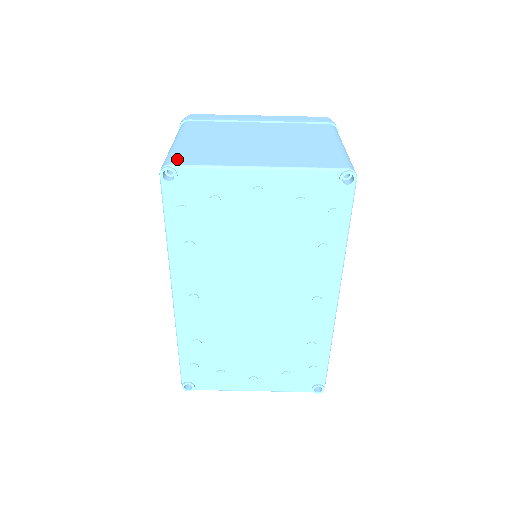
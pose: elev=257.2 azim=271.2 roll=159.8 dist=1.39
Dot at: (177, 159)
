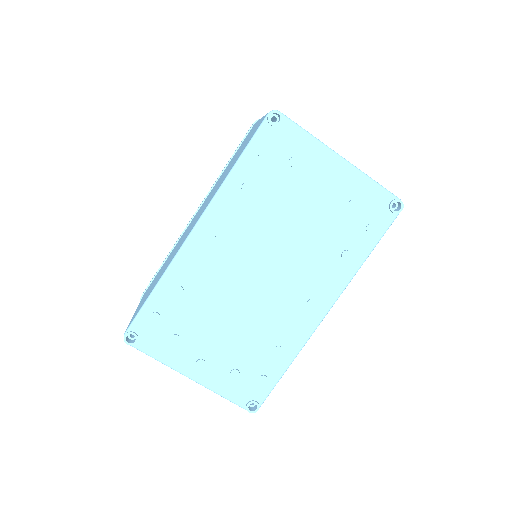
Dot at: occluded
